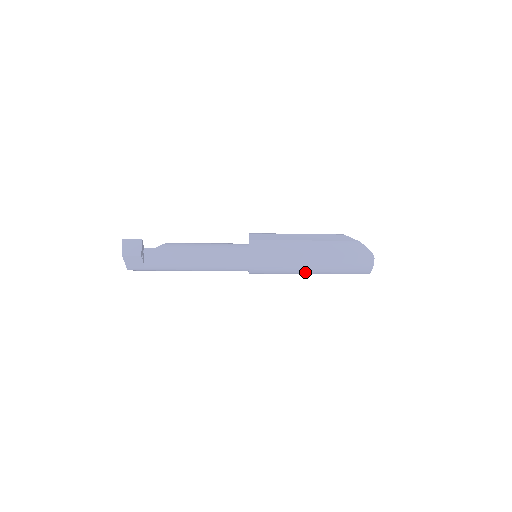
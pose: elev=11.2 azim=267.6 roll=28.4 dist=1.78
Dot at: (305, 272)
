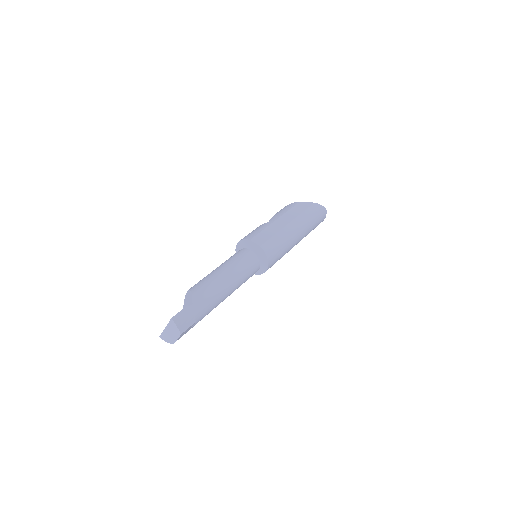
Dot at: occluded
